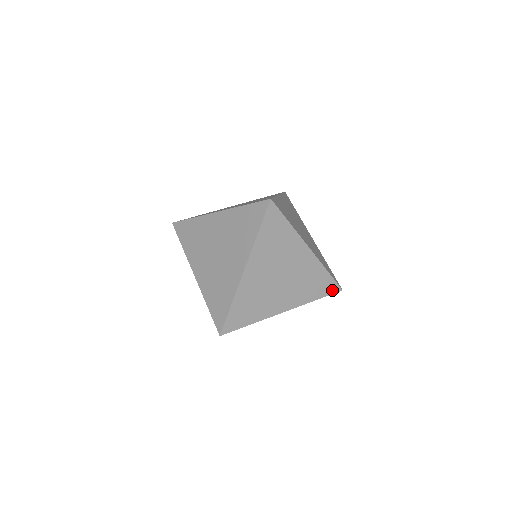
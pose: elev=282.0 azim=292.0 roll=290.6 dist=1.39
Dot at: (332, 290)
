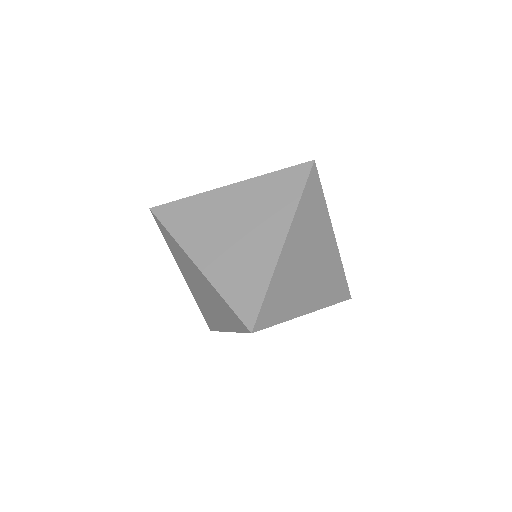
Dot at: occluded
